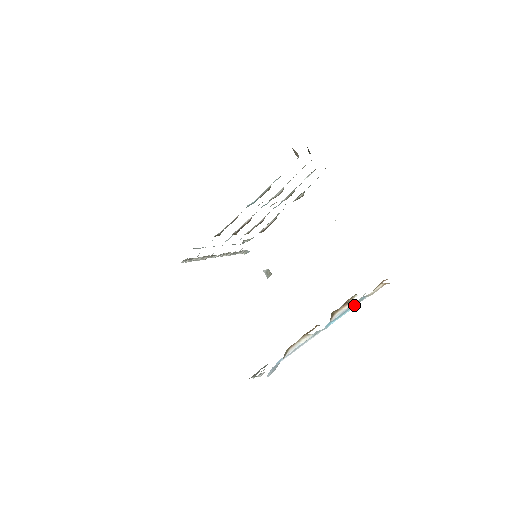
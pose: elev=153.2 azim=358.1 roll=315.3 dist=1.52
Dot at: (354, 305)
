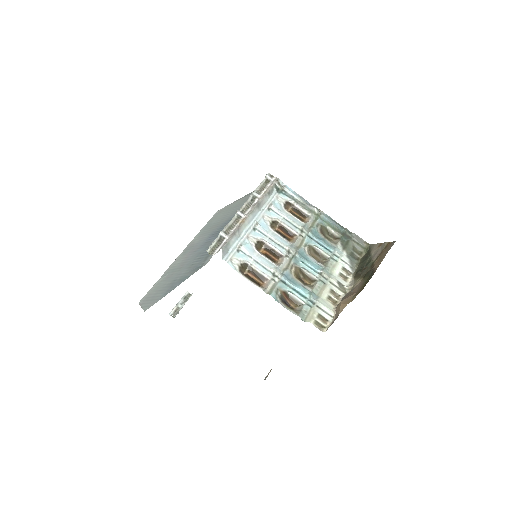
Dot at: occluded
